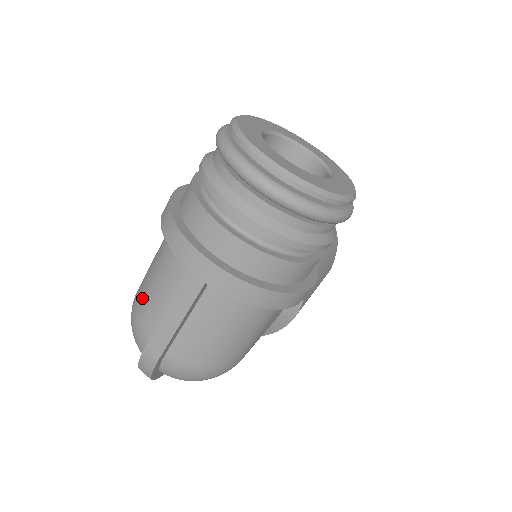
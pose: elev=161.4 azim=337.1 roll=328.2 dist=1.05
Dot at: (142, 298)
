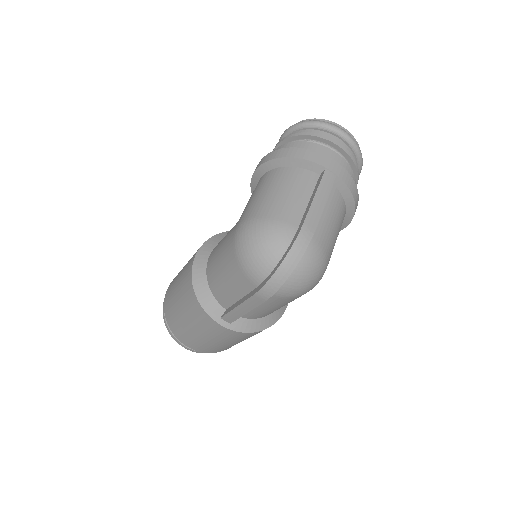
Dot at: (274, 207)
